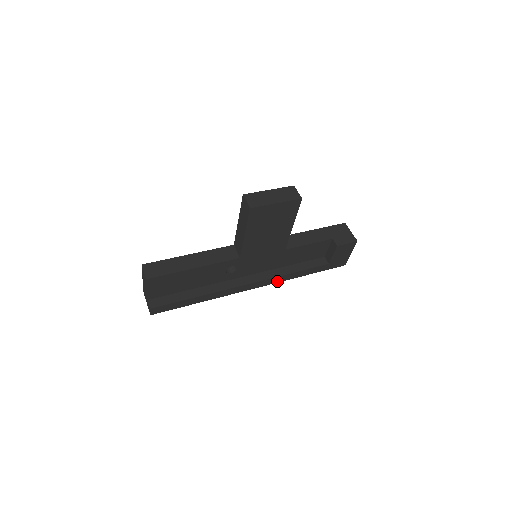
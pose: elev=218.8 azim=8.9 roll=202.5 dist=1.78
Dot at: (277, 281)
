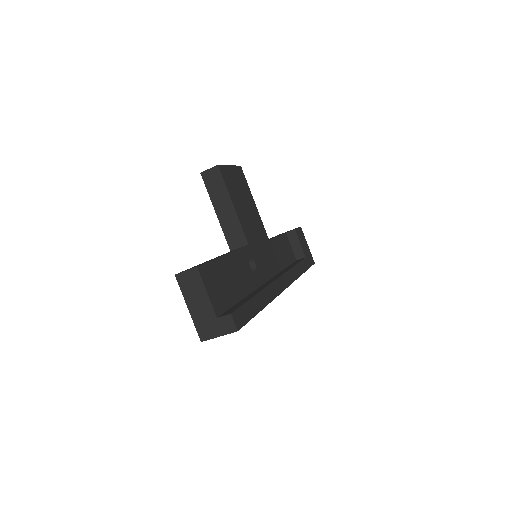
Dot at: (293, 279)
